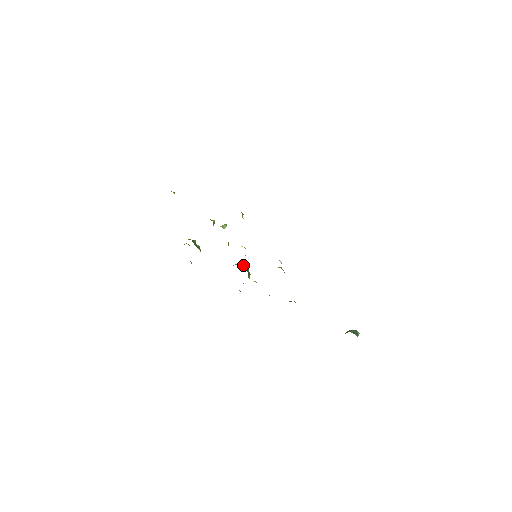
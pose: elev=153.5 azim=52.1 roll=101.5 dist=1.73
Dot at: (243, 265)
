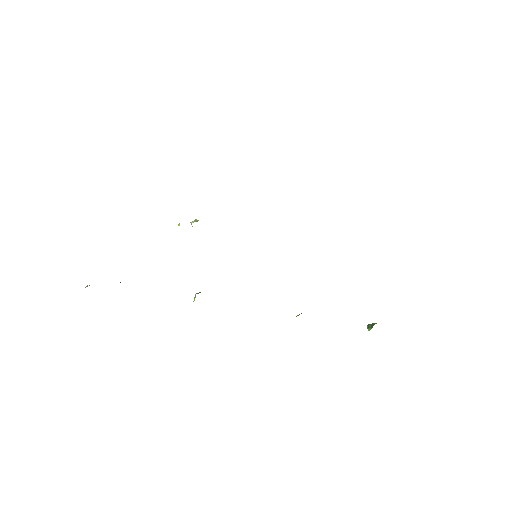
Dot at: occluded
